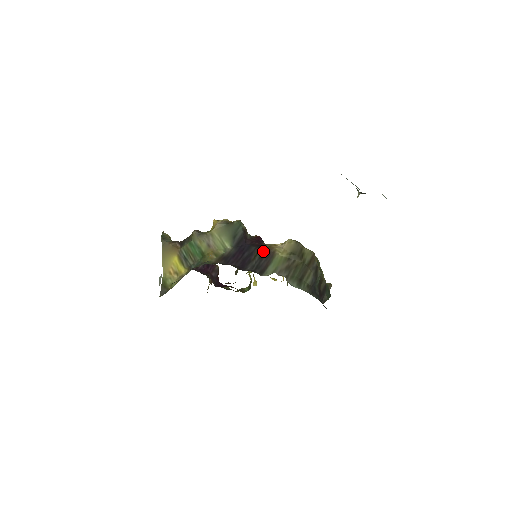
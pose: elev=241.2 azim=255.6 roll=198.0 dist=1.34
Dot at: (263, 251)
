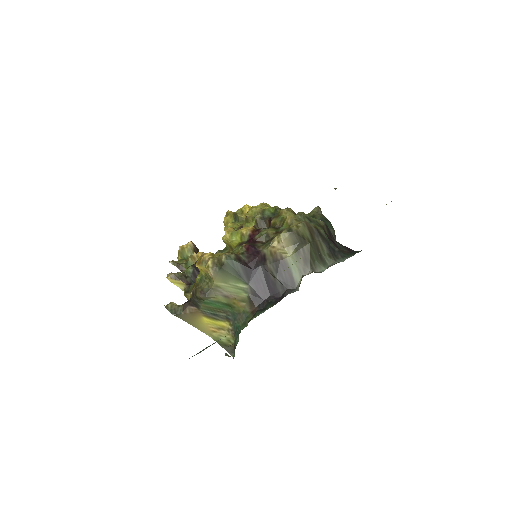
Dot at: (273, 265)
